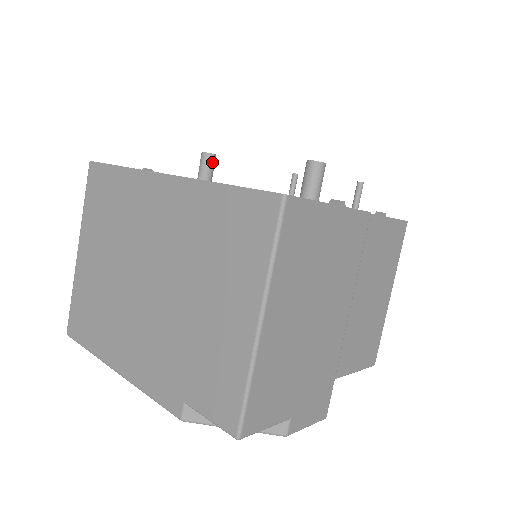
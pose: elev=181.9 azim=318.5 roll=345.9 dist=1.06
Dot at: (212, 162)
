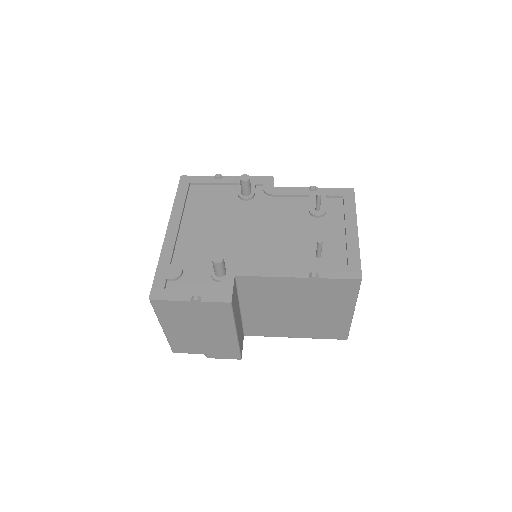
Dot at: (245, 185)
